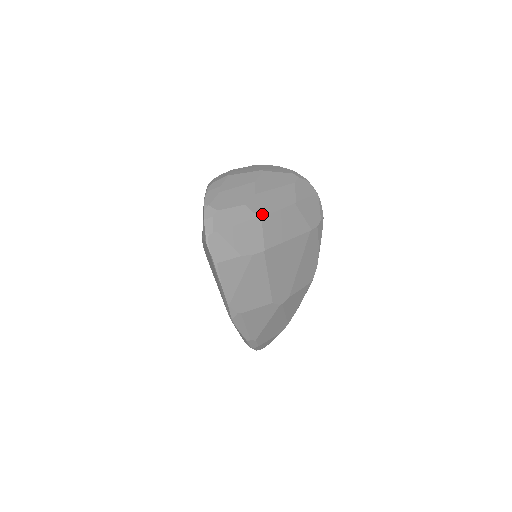
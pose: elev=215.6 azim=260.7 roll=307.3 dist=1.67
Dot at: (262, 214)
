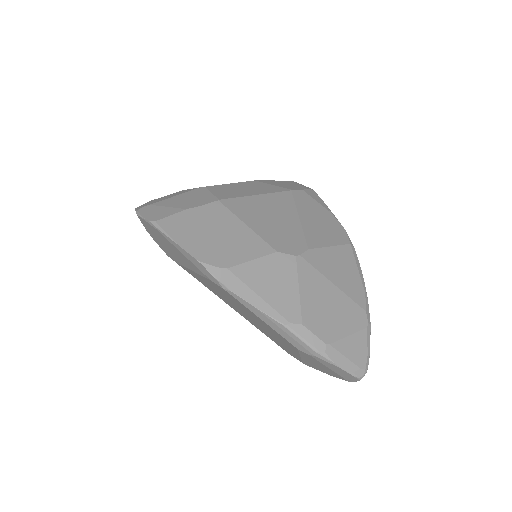
Dot at: (206, 187)
